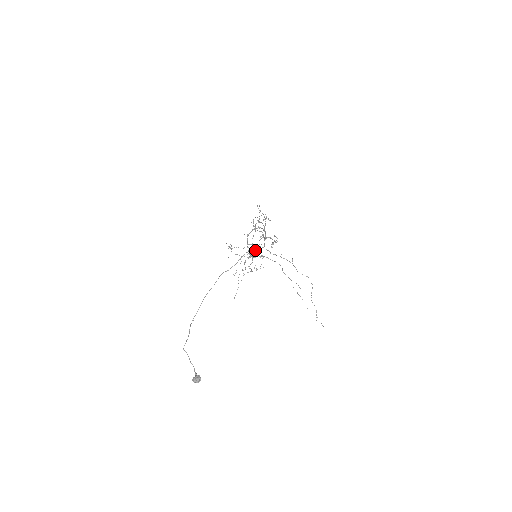
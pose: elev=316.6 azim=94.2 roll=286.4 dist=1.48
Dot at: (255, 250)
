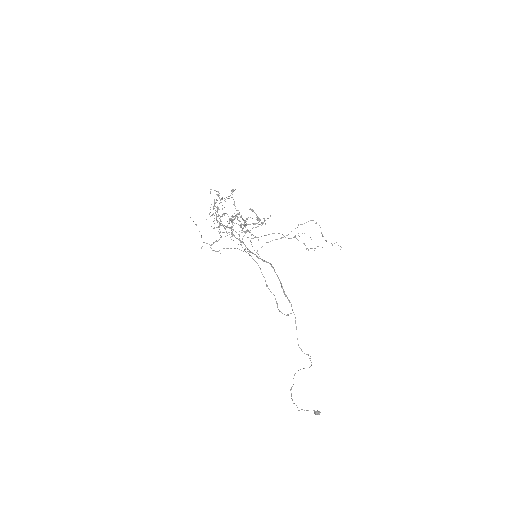
Dot at: (217, 195)
